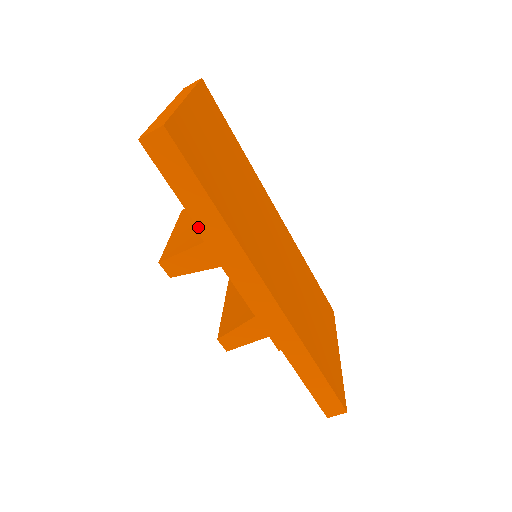
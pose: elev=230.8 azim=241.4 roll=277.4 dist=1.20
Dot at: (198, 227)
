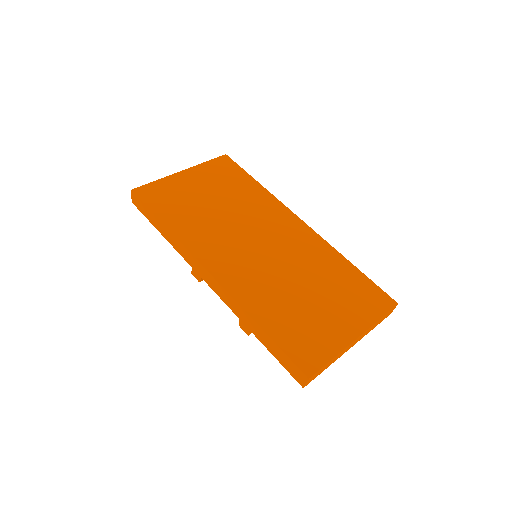
Dot at: (165, 238)
